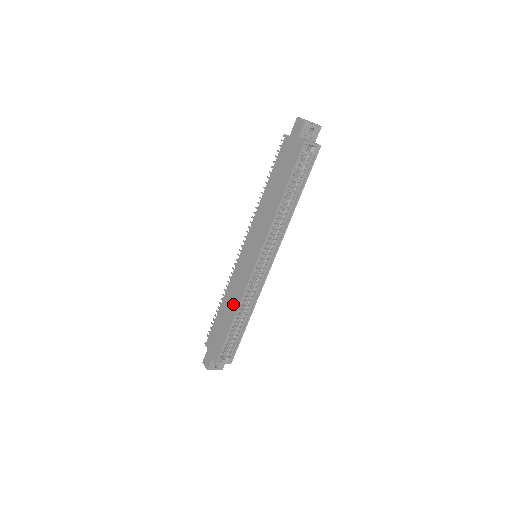
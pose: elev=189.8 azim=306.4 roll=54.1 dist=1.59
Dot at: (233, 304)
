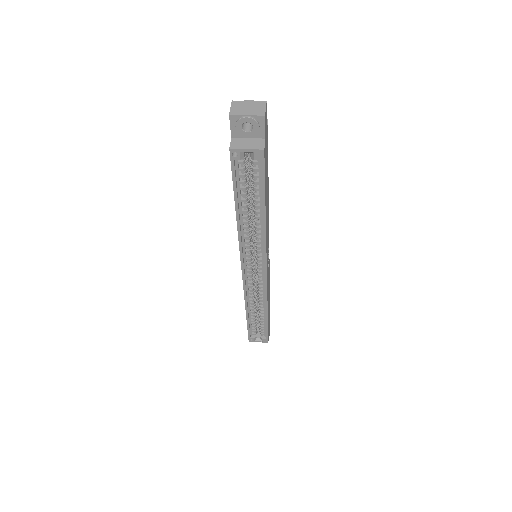
Dot at: occluded
